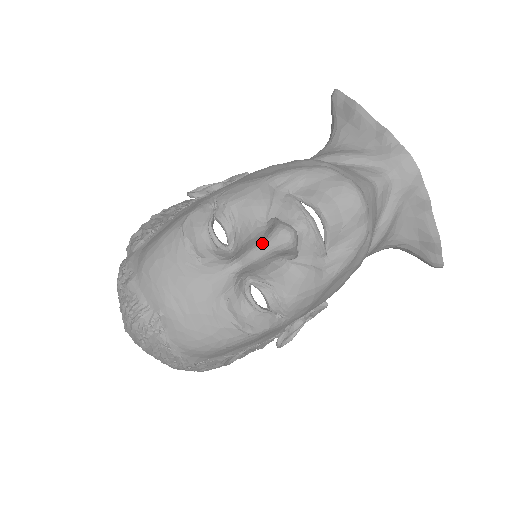
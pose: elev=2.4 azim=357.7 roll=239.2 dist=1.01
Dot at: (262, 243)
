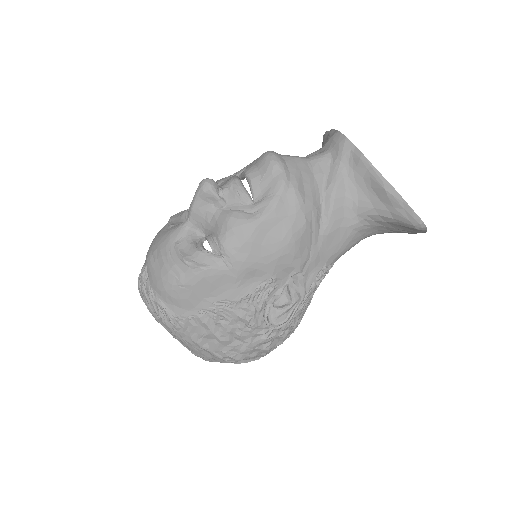
Dot at: (194, 195)
